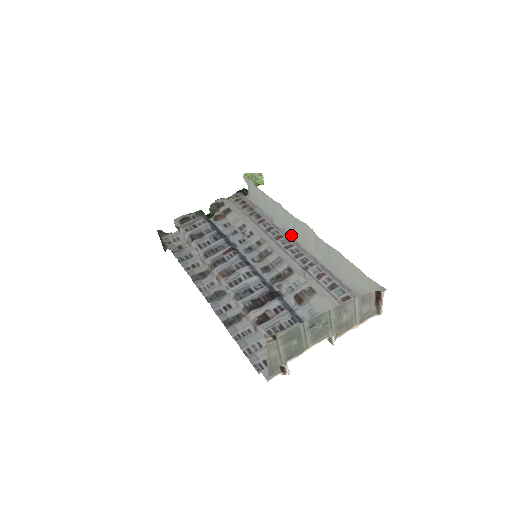
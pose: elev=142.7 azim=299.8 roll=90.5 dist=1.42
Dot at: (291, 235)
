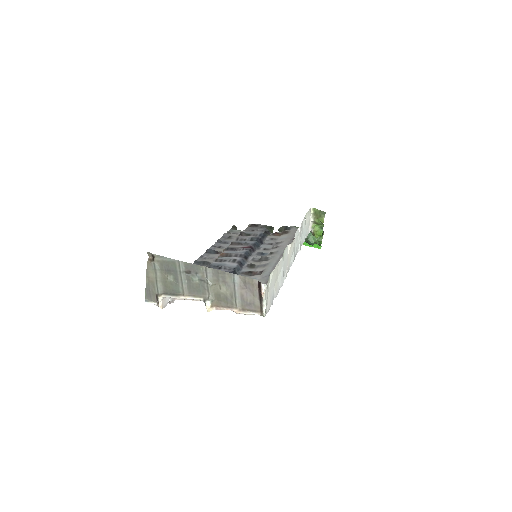
Dot at: (295, 256)
